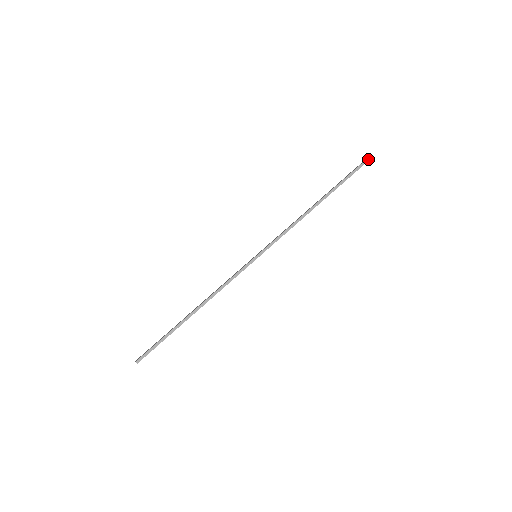
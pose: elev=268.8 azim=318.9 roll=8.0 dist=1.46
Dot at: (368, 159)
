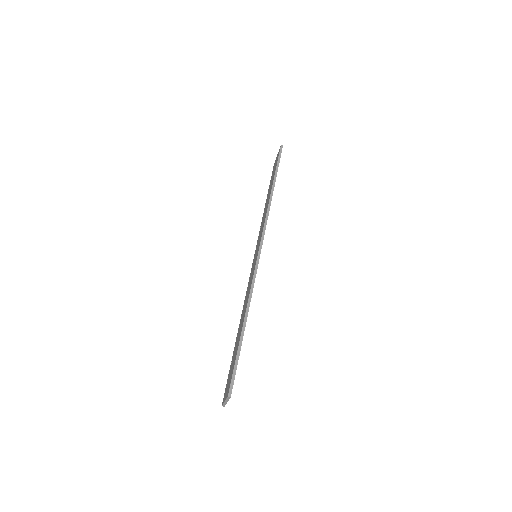
Dot at: (281, 147)
